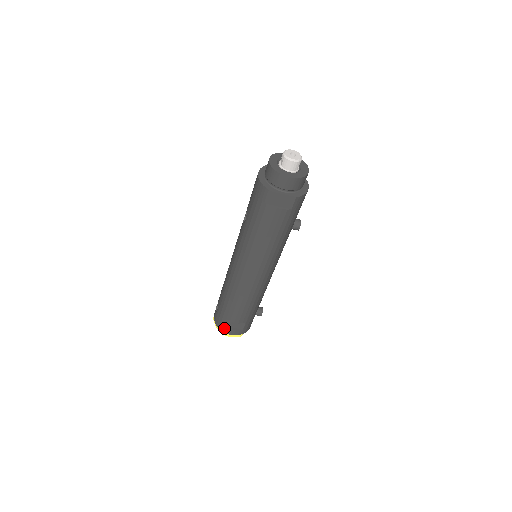
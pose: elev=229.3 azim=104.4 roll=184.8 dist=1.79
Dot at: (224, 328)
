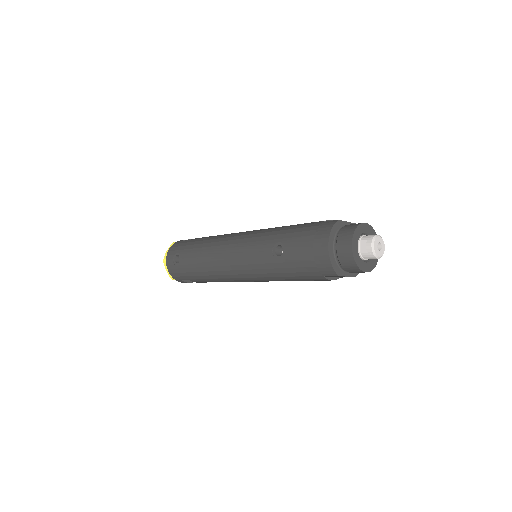
Dot at: (179, 280)
